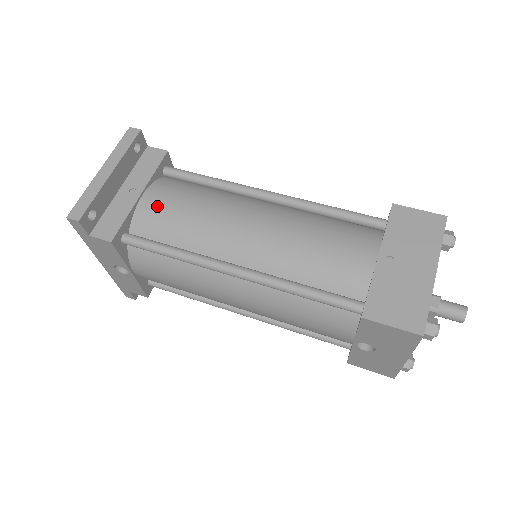
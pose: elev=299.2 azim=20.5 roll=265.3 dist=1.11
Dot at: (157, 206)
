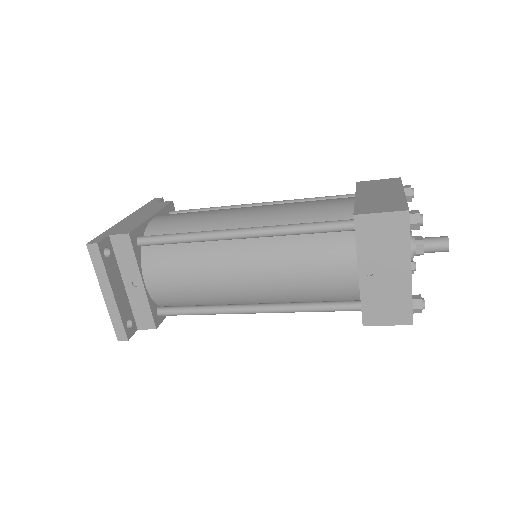
Dot at: (162, 287)
